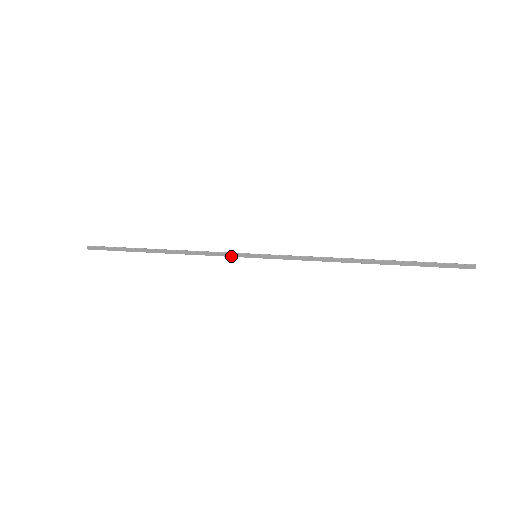
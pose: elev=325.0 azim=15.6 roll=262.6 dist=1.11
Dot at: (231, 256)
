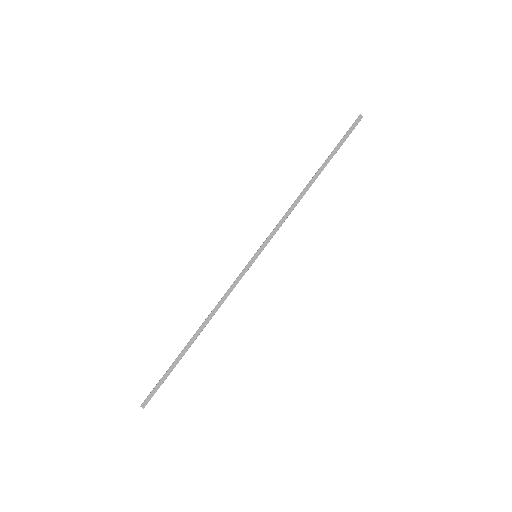
Dot at: (242, 276)
